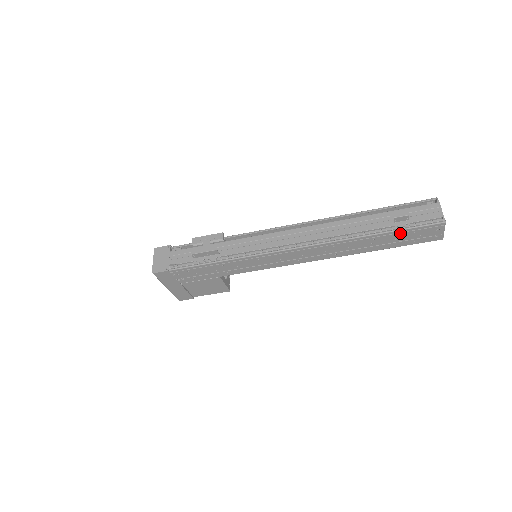
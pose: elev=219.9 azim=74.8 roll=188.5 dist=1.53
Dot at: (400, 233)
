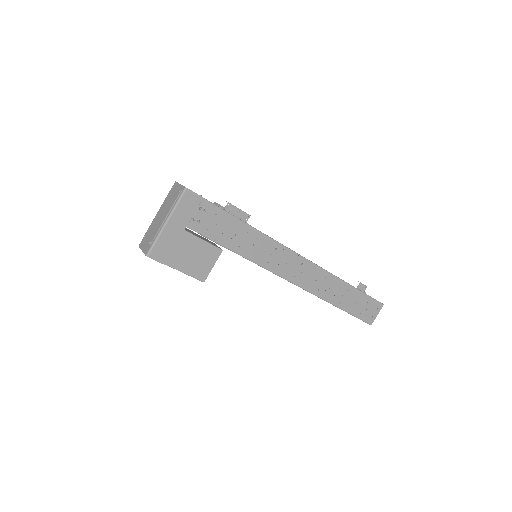
Dot at: (362, 296)
